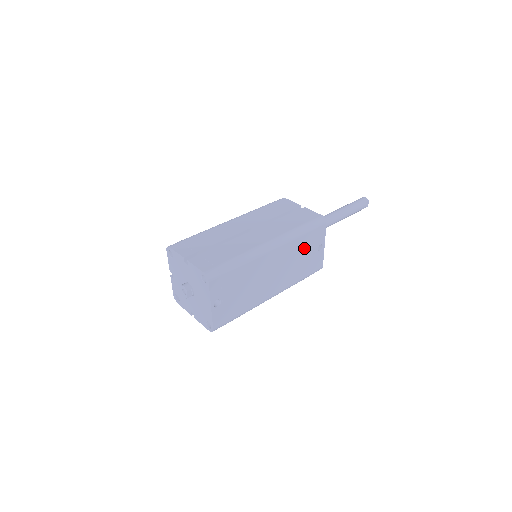
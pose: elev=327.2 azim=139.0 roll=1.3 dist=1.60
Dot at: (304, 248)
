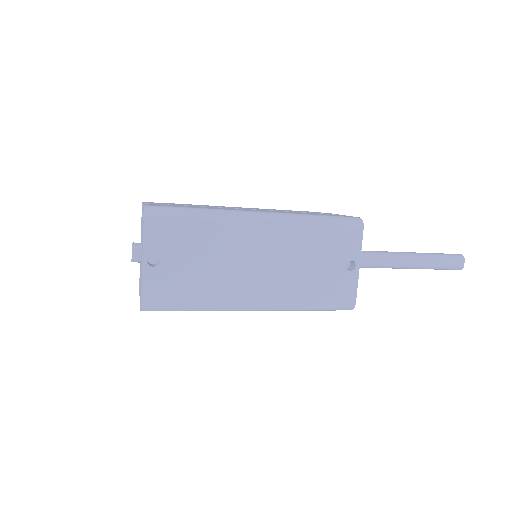
Dot at: (319, 250)
